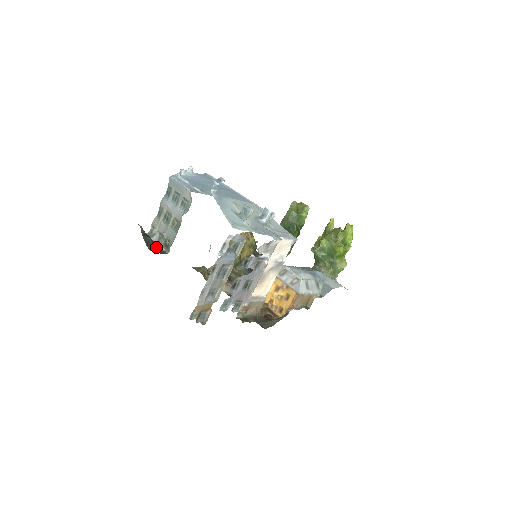
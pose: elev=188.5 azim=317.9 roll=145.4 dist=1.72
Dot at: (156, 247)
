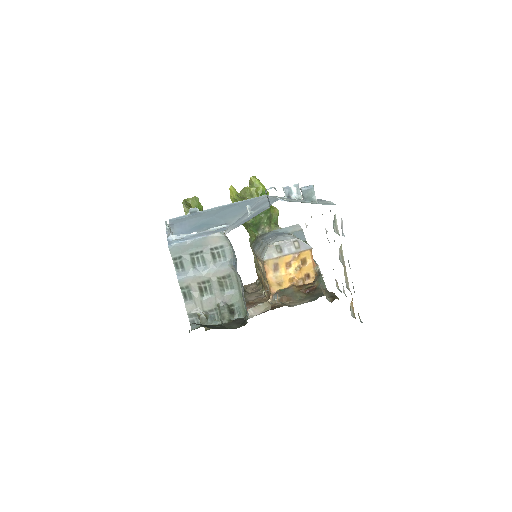
Dot at: (230, 323)
